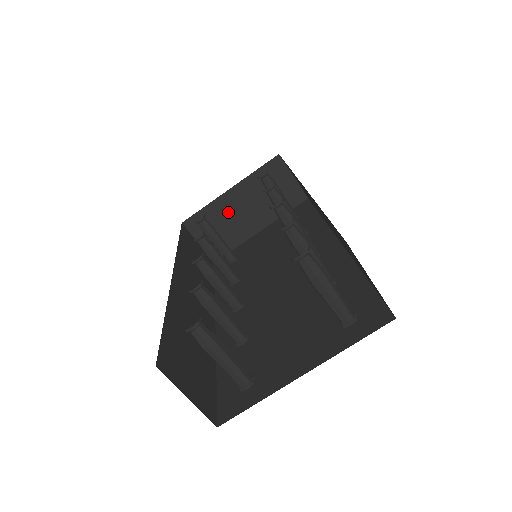
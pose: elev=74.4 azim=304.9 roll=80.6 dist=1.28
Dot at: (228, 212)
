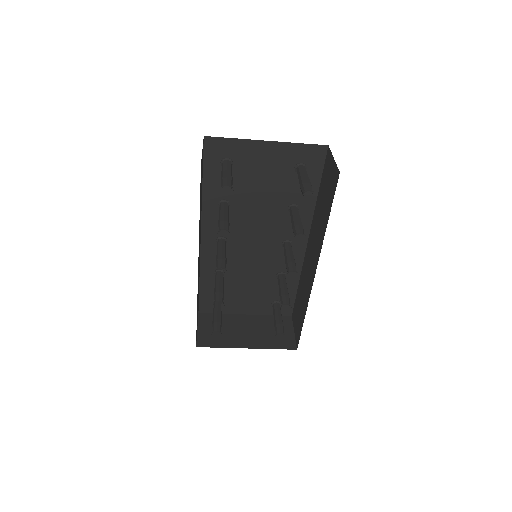
Dot at: occluded
